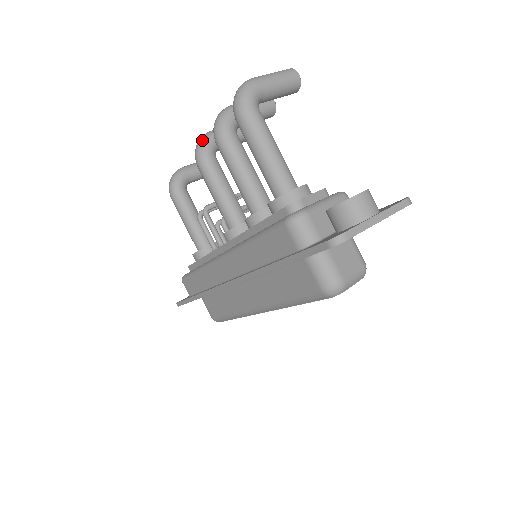
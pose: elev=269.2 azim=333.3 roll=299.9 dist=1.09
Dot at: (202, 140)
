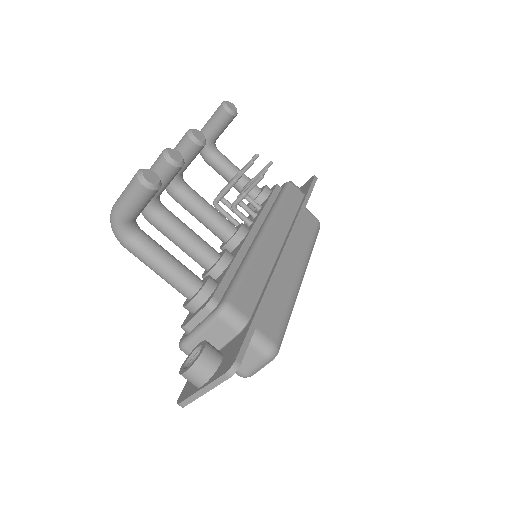
Dot at: occluded
